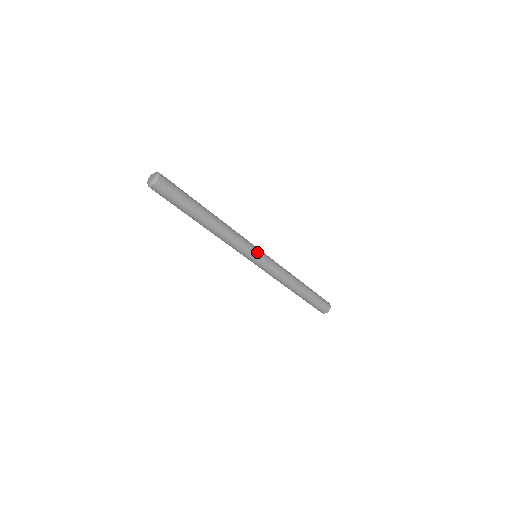
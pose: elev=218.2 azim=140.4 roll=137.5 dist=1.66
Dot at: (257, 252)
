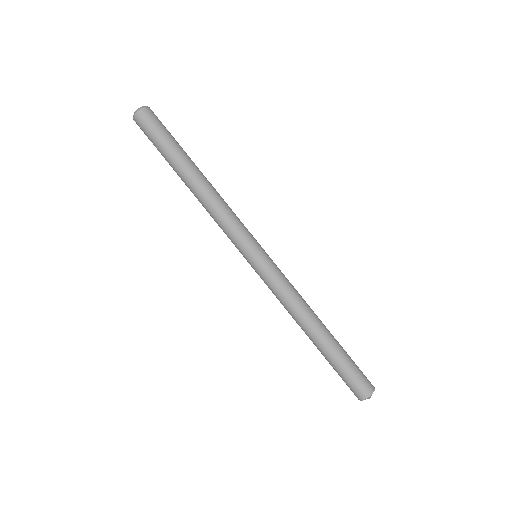
Dot at: occluded
